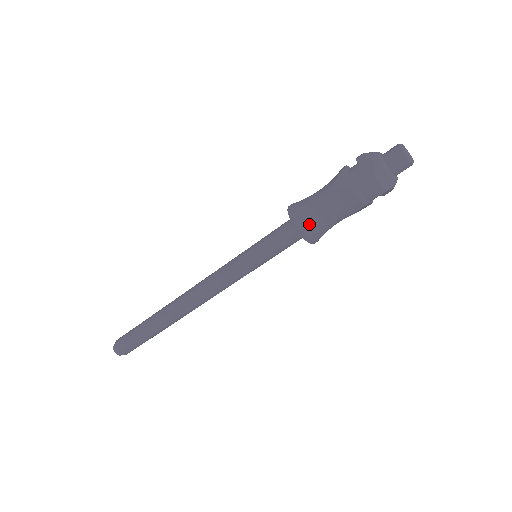
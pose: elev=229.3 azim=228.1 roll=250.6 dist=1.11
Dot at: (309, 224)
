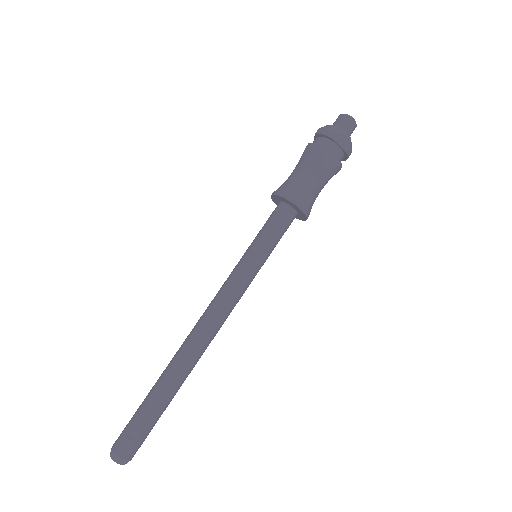
Dot at: (285, 186)
